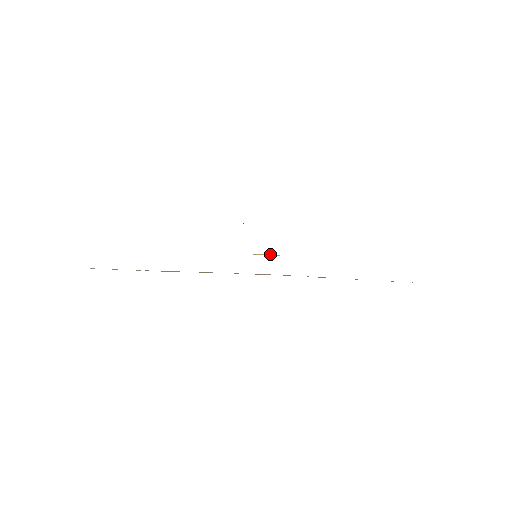
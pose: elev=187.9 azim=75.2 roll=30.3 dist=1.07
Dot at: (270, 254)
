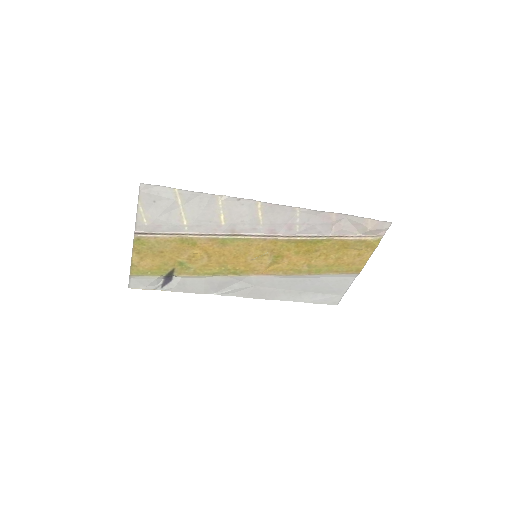
Dot at: (263, 260)
